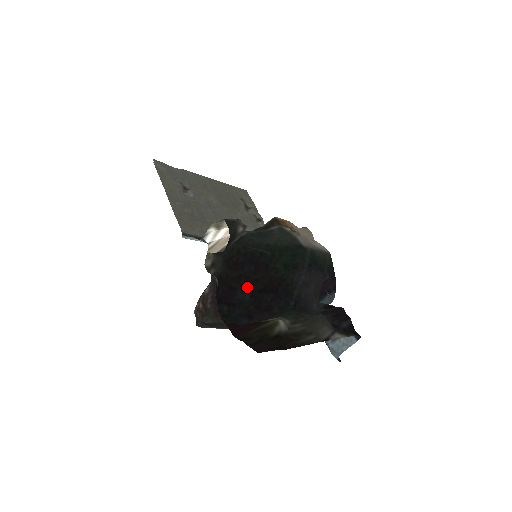
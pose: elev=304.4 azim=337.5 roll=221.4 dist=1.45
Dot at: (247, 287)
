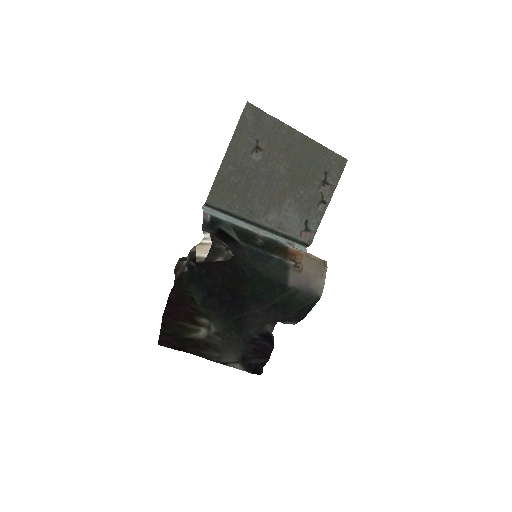
Dot at: (223, 276)
